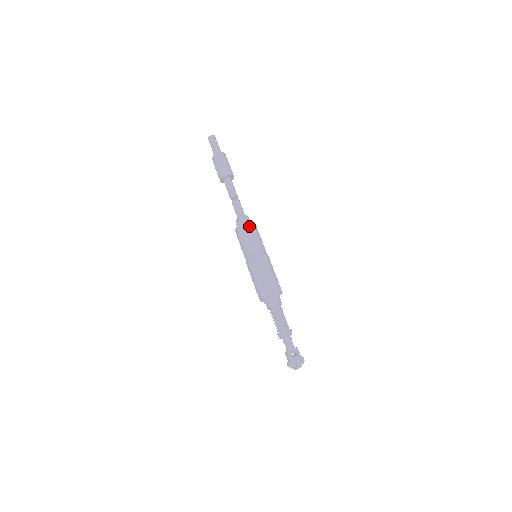
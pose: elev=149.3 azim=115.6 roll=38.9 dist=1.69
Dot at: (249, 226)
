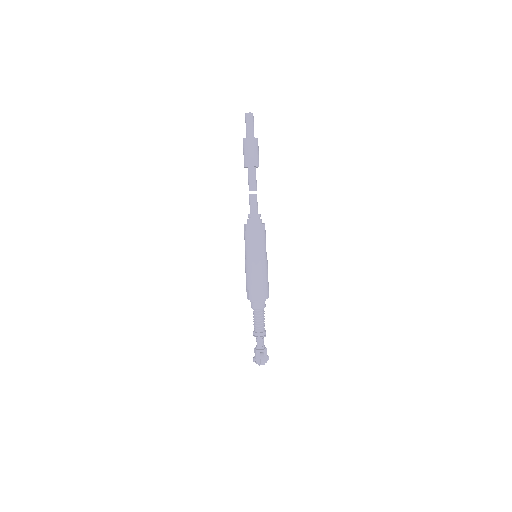
Dot at: (258, 229)
